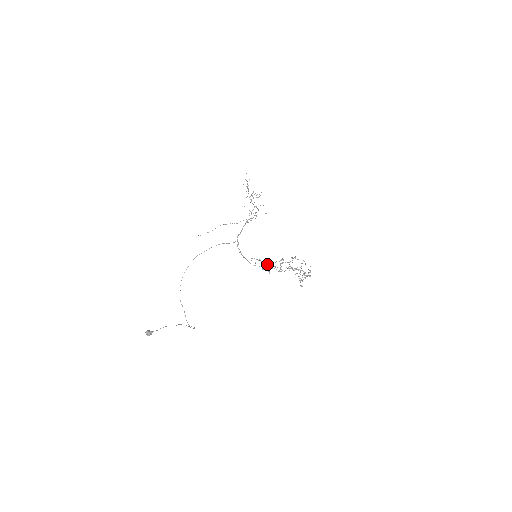
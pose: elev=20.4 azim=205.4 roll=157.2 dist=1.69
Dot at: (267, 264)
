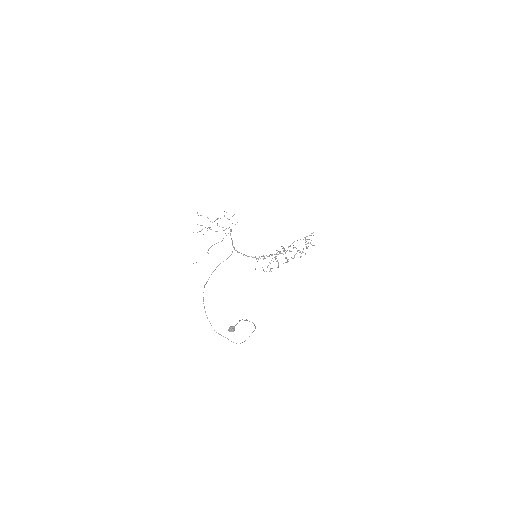
Dot at: (271, 254)
